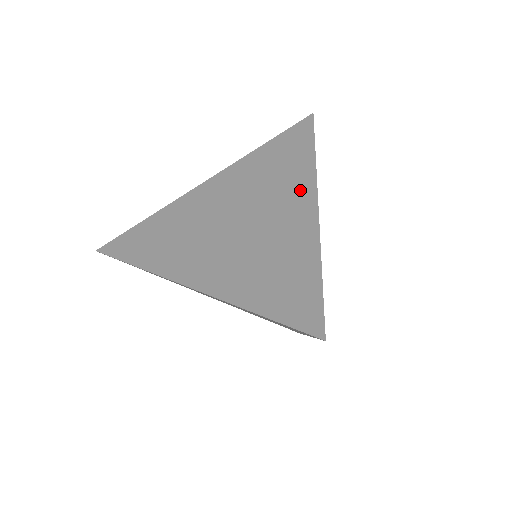
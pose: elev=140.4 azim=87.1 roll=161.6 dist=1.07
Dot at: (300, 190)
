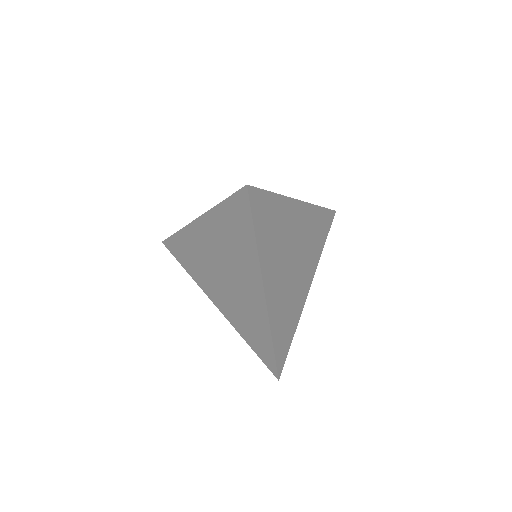
Dot at: occluded
